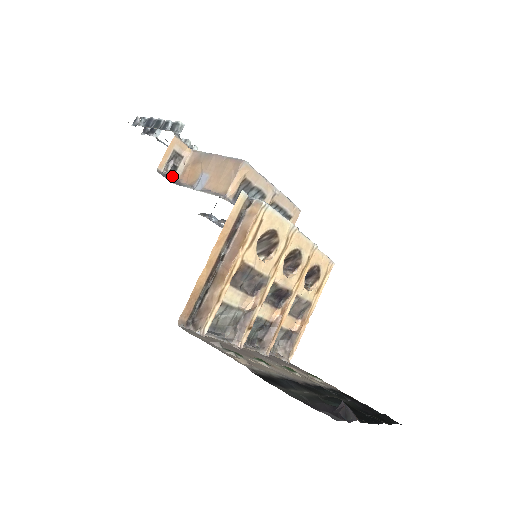
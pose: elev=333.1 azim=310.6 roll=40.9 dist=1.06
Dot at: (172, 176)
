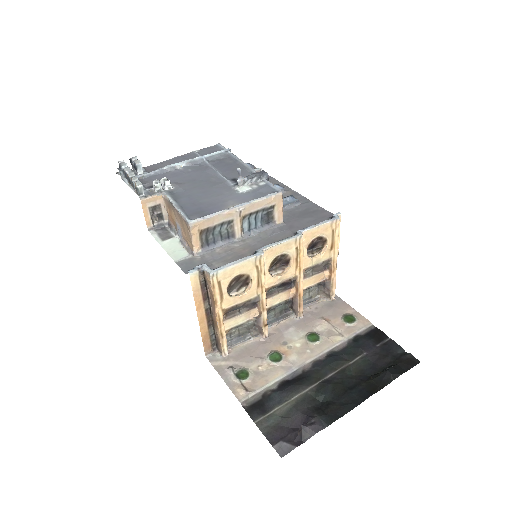
Dot at: (163, 220)
